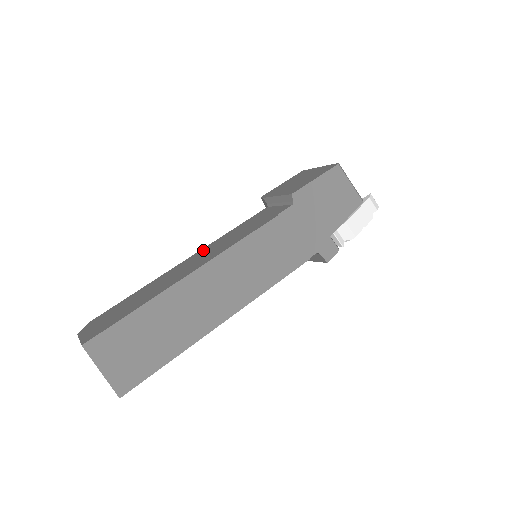
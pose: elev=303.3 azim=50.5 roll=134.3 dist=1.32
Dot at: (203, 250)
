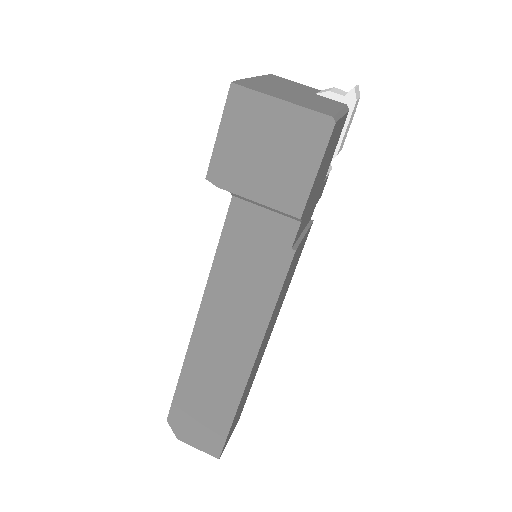
Dot at: (210, 306)
